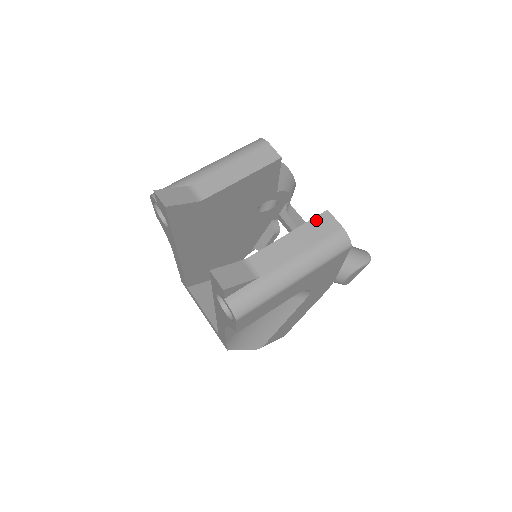
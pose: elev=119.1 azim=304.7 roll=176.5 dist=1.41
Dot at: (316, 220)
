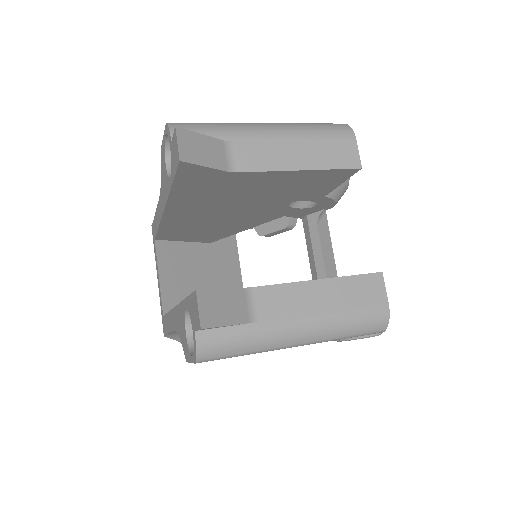
Dot at: (362, 279)
